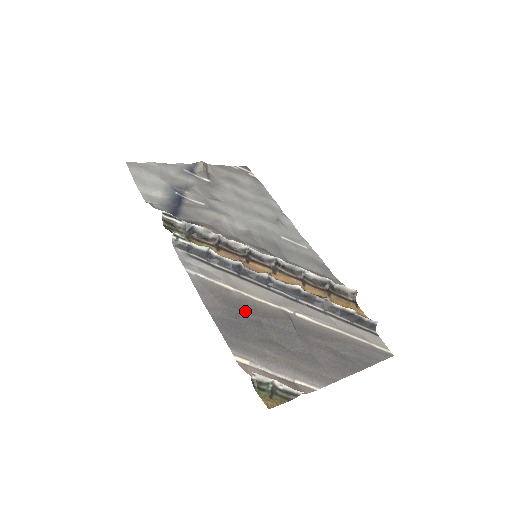
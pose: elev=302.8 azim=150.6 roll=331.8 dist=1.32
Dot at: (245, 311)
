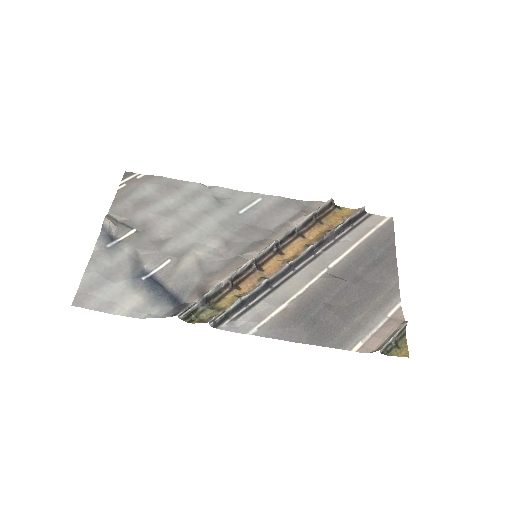
Dot at: (311, 310)
